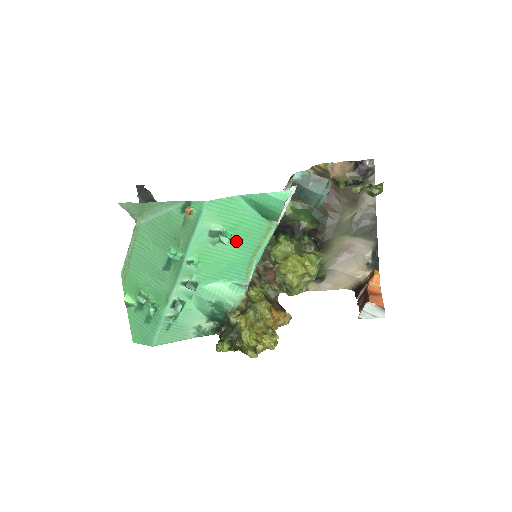
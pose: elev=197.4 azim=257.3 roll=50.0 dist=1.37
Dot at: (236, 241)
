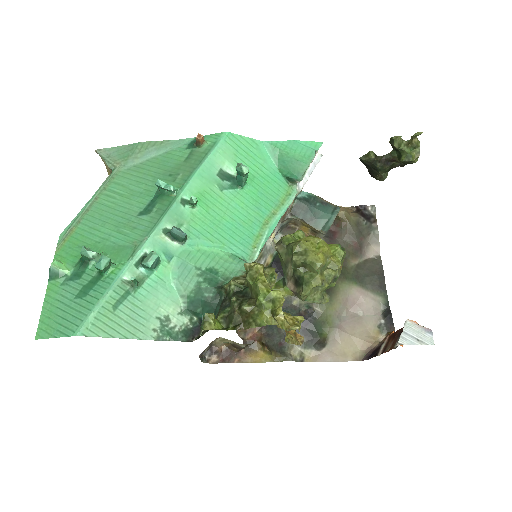
Dot at: (248, 196)
